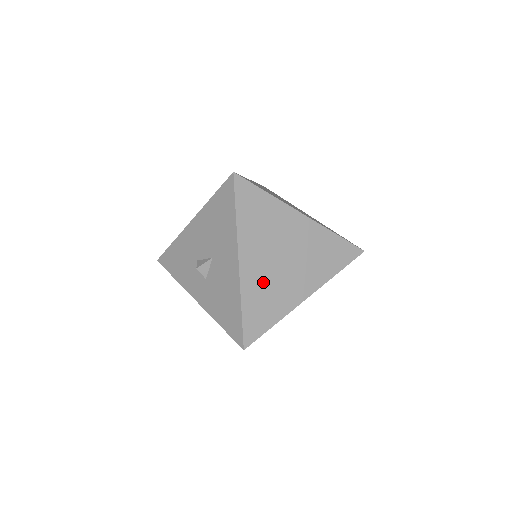
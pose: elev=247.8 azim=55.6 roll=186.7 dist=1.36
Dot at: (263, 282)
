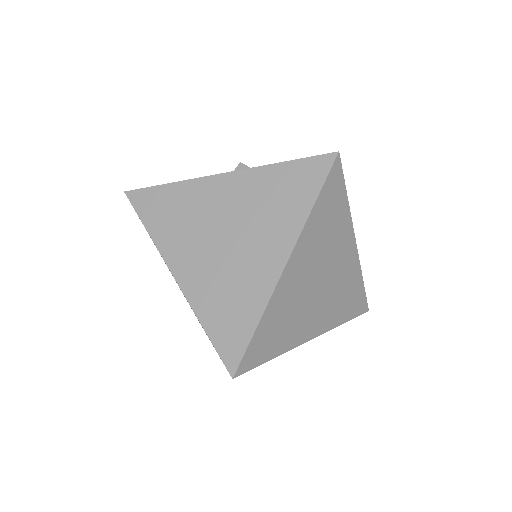
Dot at: (332, 305)
